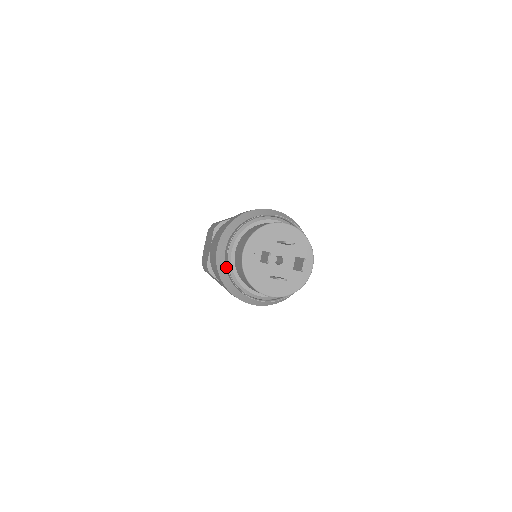
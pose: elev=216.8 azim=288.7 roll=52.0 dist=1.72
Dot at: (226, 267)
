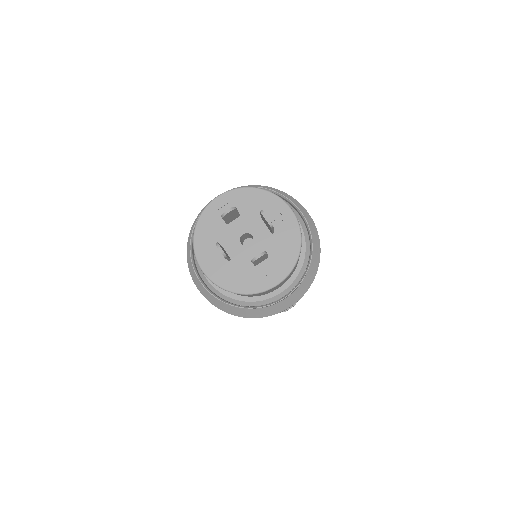
Dot at: occluded
